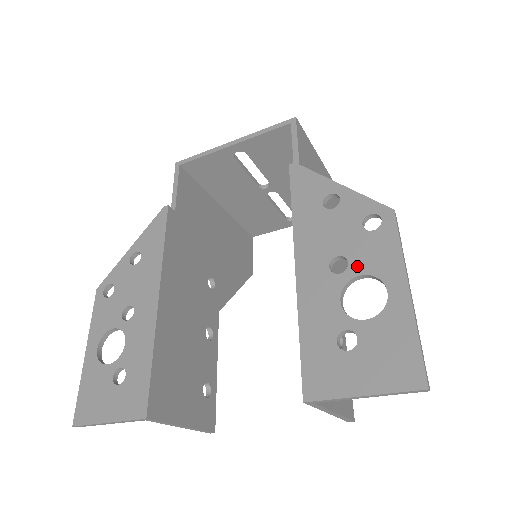
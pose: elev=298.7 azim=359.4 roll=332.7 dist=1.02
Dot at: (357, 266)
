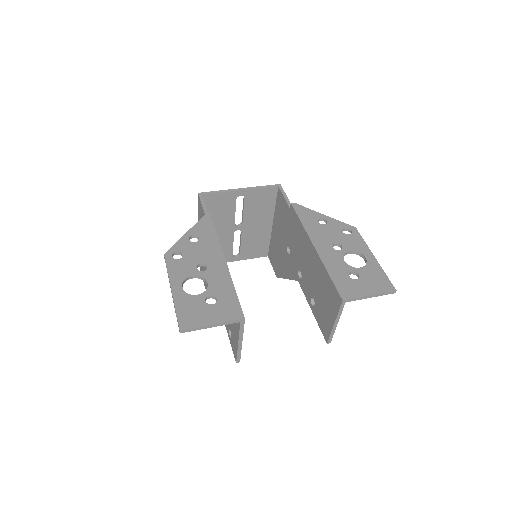
Dot at: (347, 247)
